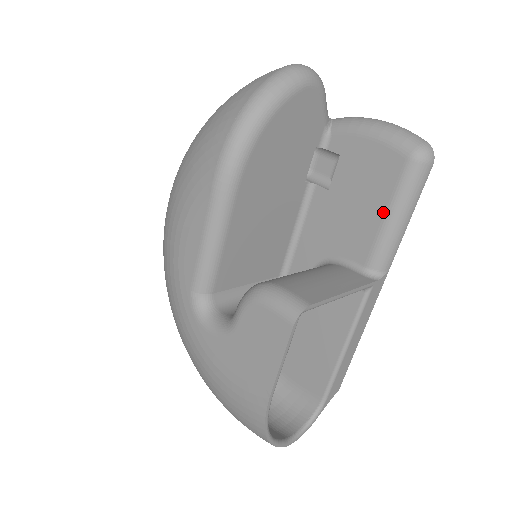
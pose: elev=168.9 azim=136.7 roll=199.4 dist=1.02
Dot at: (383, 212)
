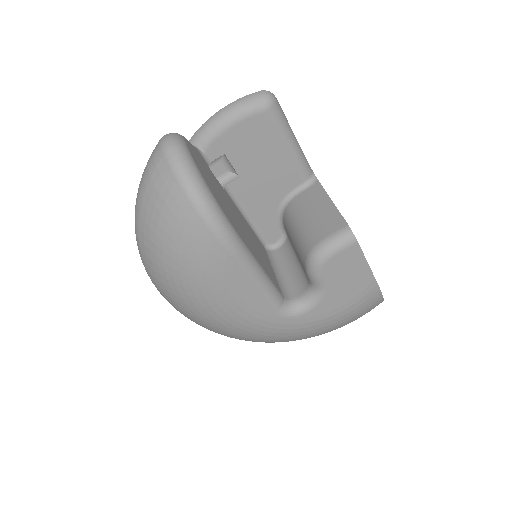
Dot at: (284, 148)
